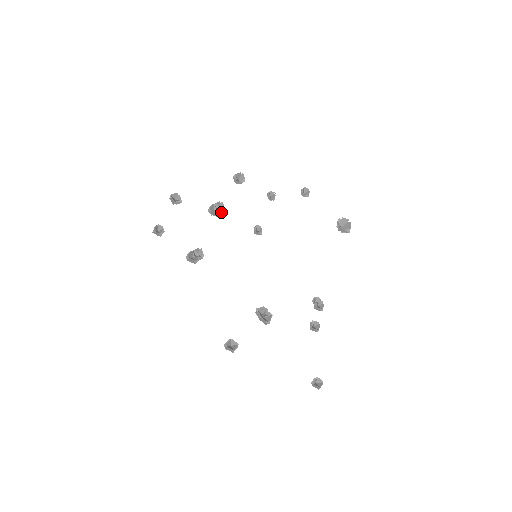
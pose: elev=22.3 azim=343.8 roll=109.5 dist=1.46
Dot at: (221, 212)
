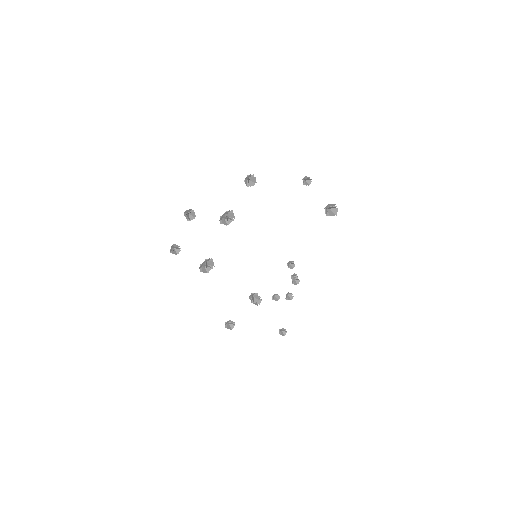
Dot at: (231, 220)
